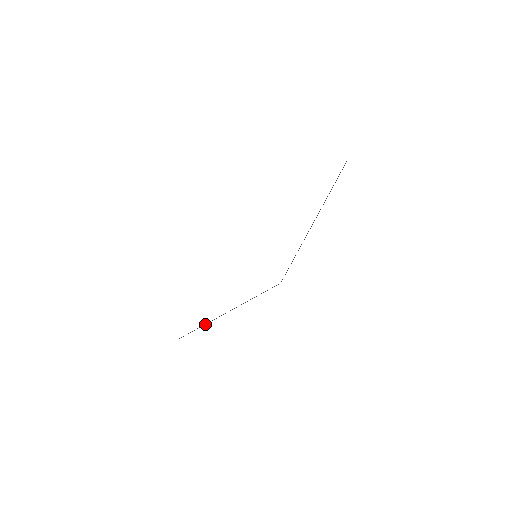
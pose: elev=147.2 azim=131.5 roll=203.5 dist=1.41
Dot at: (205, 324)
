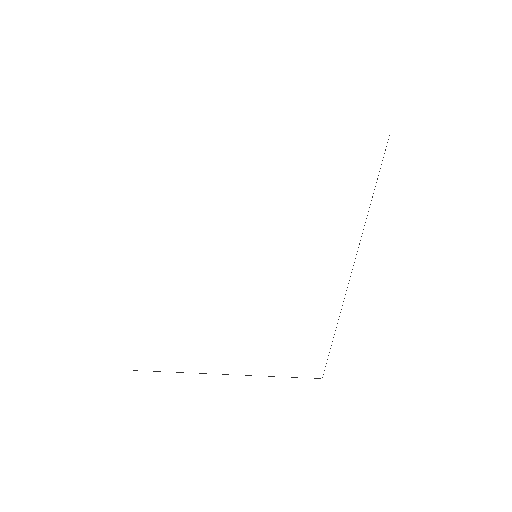
Dot at: (180, 372)
